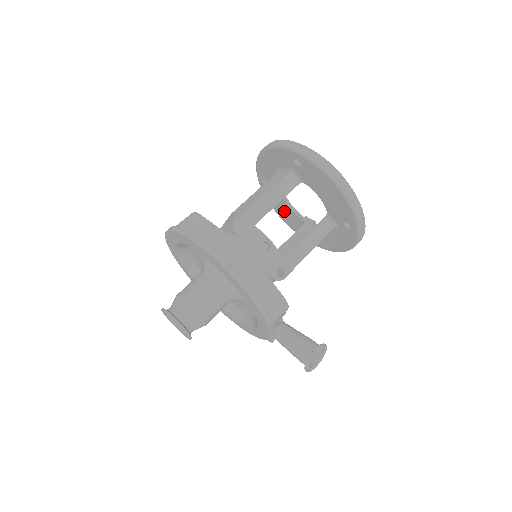
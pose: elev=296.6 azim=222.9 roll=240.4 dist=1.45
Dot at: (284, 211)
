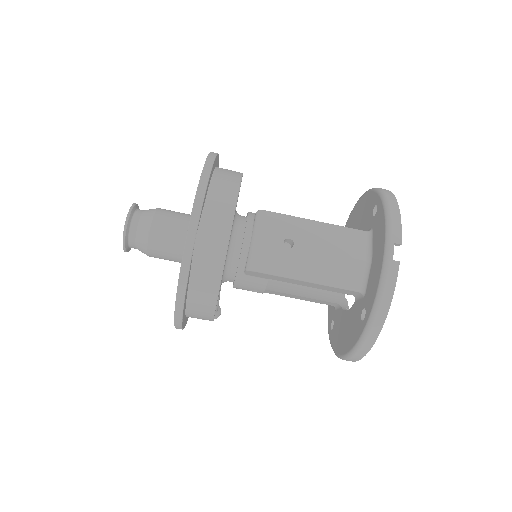
Dot at: (359, 217)
